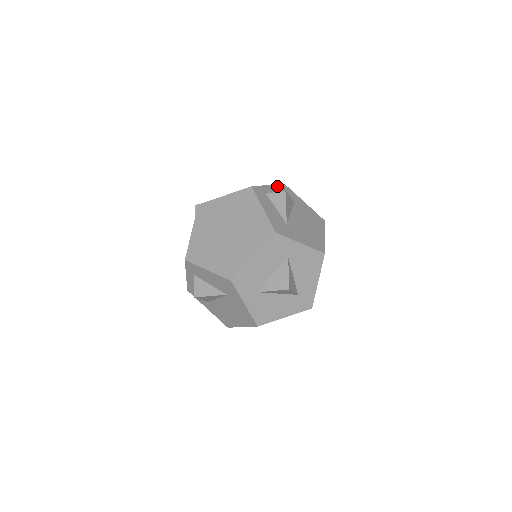
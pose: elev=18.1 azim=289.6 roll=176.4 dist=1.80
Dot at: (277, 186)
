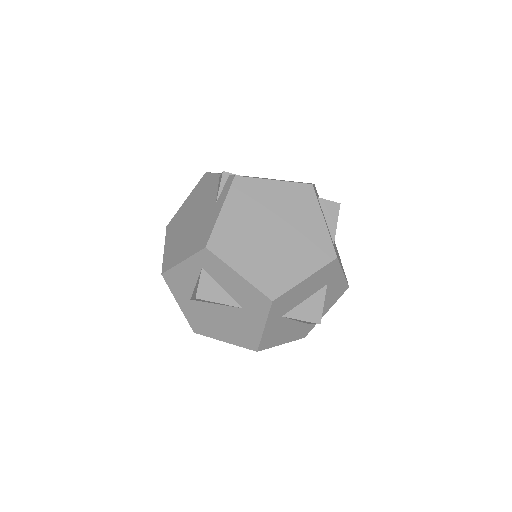
Dot at: occluded
